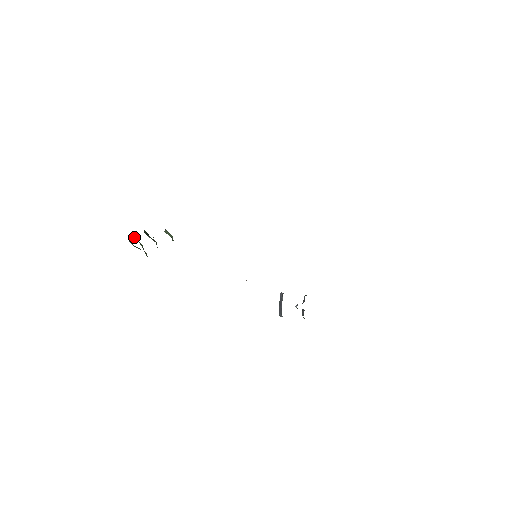
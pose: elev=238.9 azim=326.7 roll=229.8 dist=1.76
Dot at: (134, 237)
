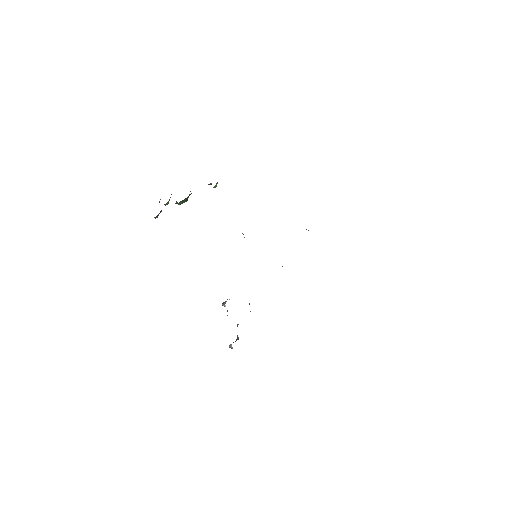
Dot at: occluded
